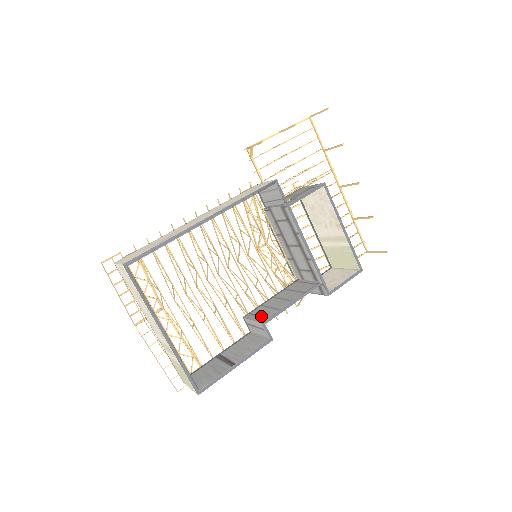
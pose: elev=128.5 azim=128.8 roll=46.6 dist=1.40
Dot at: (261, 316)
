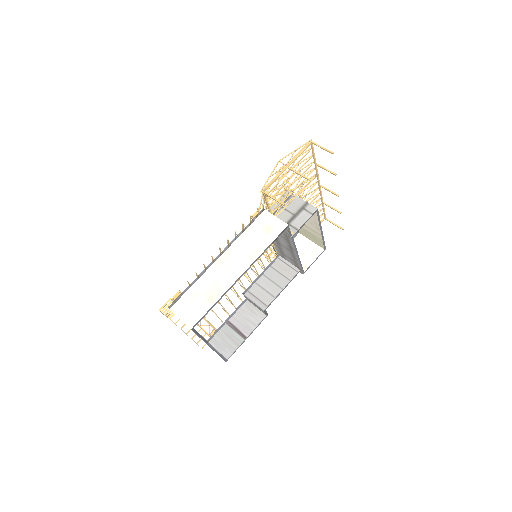
Dot at: (260, 300)
